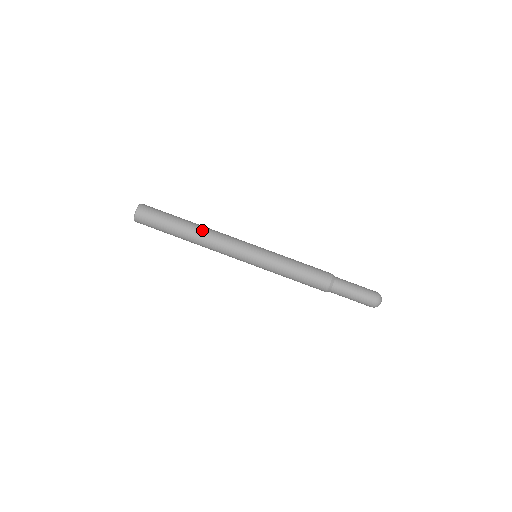
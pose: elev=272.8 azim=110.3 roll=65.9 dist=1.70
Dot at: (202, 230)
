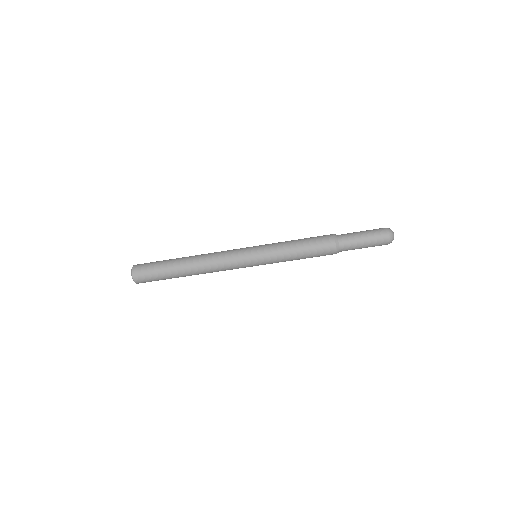
Dot at: (197, 270)
